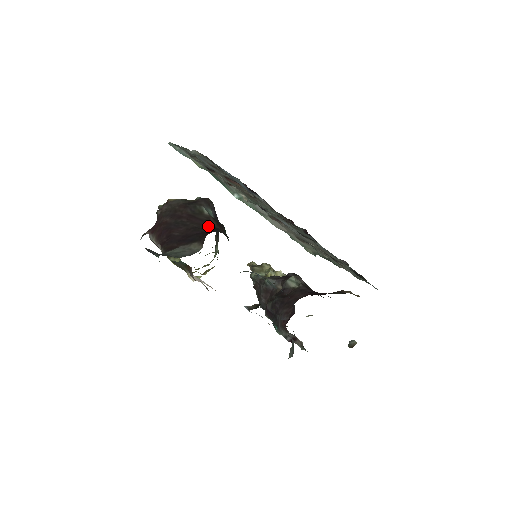
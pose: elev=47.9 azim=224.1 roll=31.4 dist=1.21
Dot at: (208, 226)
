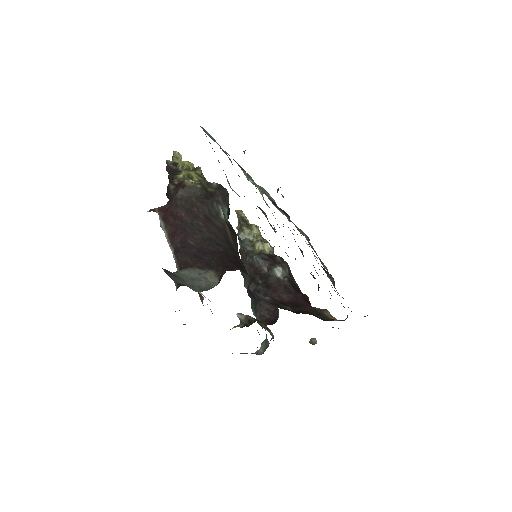
Dot at: (223, 240)
